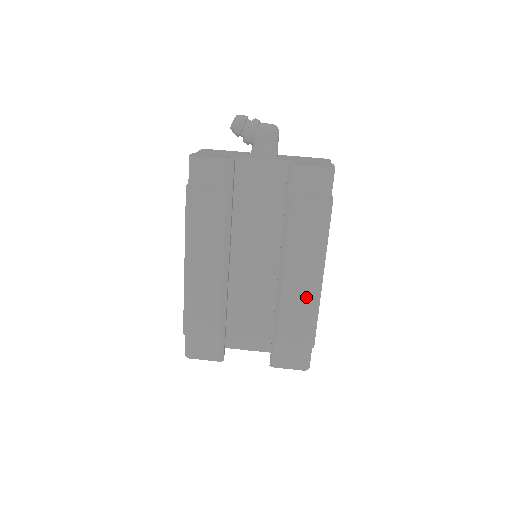
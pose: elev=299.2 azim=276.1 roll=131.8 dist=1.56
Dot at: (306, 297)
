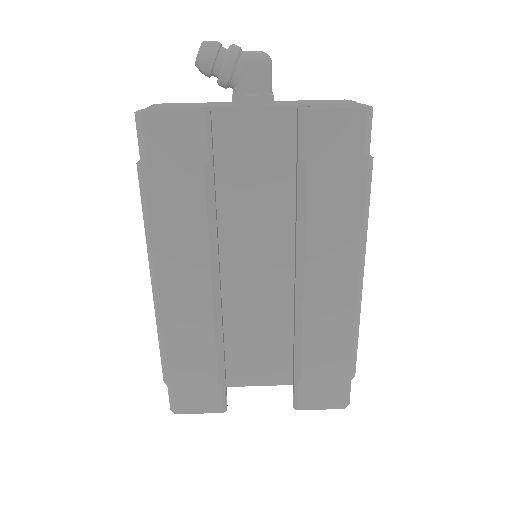
Dot at: (340, 310)
